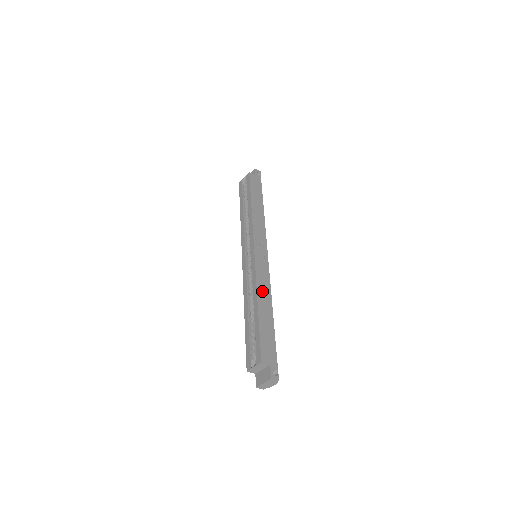
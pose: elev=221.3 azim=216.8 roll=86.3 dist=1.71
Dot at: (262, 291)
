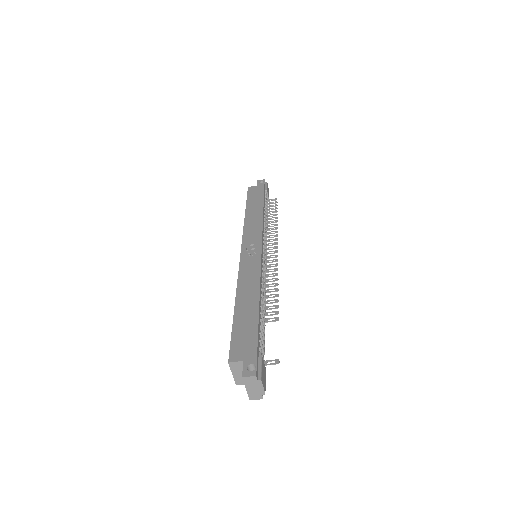
Dot at: (245, 285)
